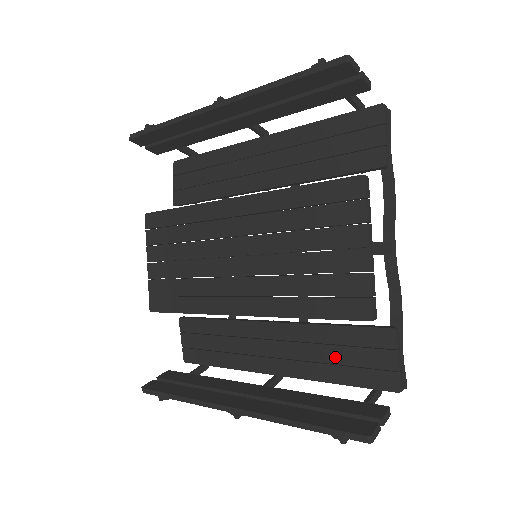
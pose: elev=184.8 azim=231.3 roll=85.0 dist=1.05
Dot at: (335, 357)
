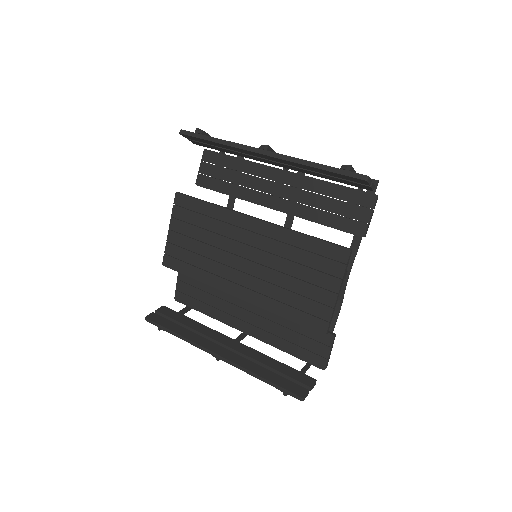
Dot at: (290, 337)
